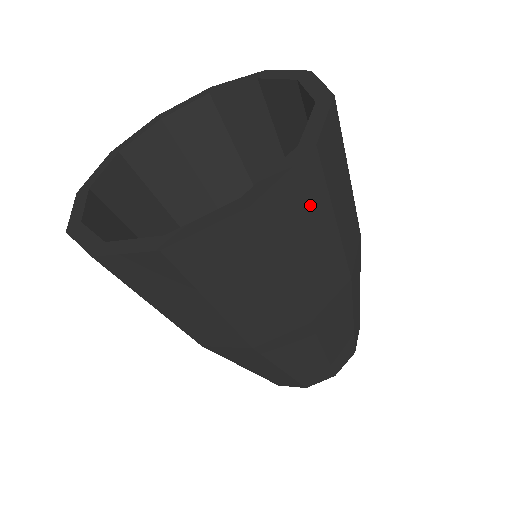
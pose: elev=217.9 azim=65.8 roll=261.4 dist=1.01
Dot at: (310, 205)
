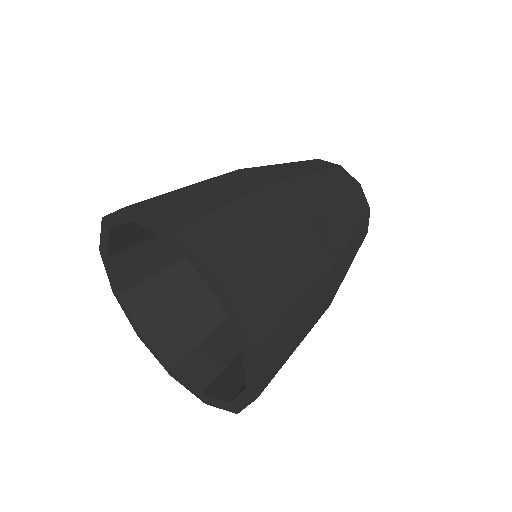
Dot at: (278, 340)
